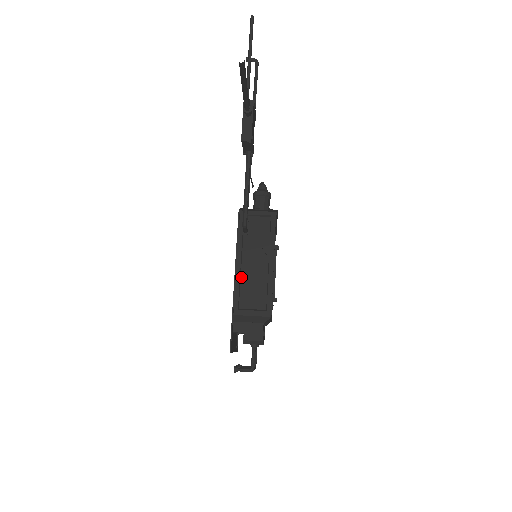
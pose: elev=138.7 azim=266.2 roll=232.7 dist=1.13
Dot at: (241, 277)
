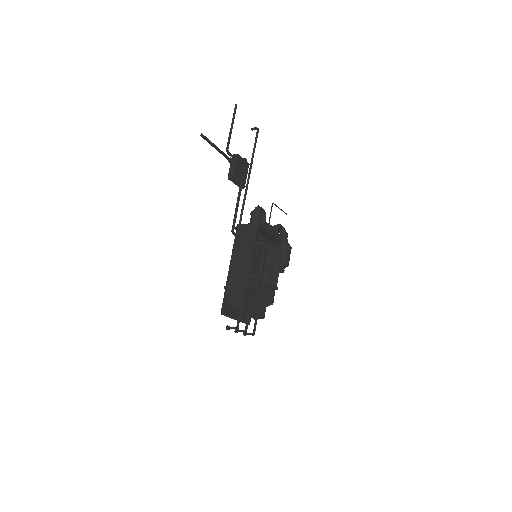
Dot at: (233, 267)
